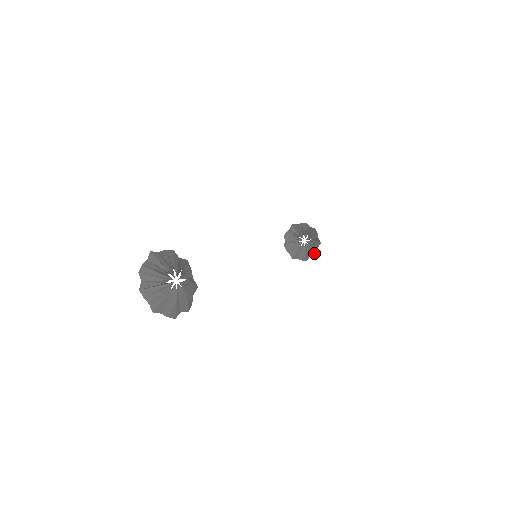
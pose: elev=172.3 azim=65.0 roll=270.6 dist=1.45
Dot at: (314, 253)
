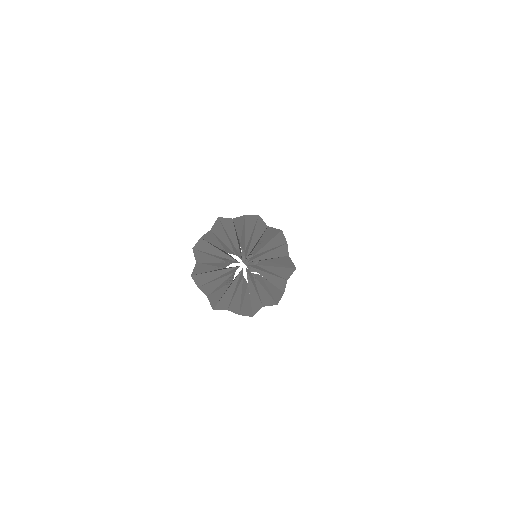
Dot at: occluded
